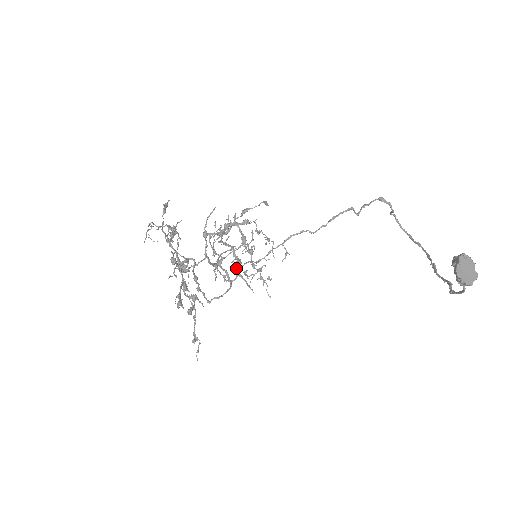
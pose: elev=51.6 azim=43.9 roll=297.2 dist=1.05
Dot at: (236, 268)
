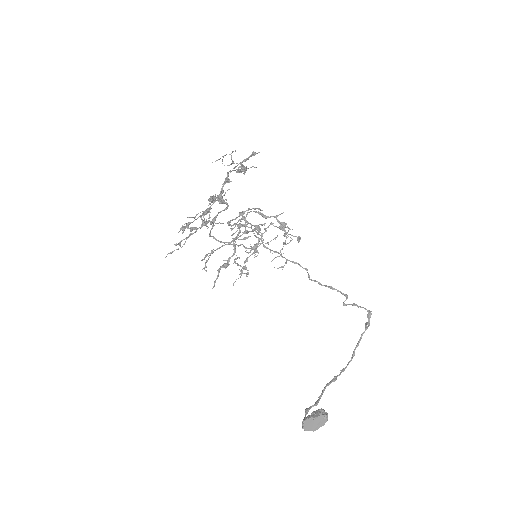
Dot at: (221, 266)
